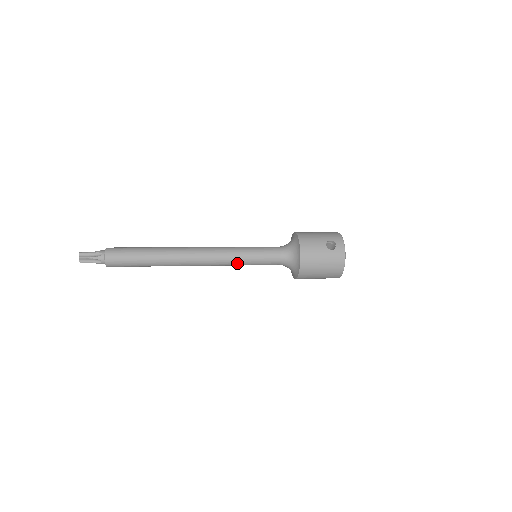
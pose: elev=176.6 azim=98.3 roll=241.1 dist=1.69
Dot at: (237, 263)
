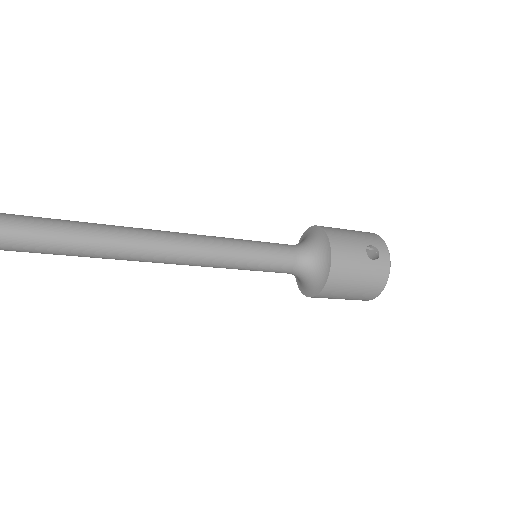
Dot at: (228, 265)
